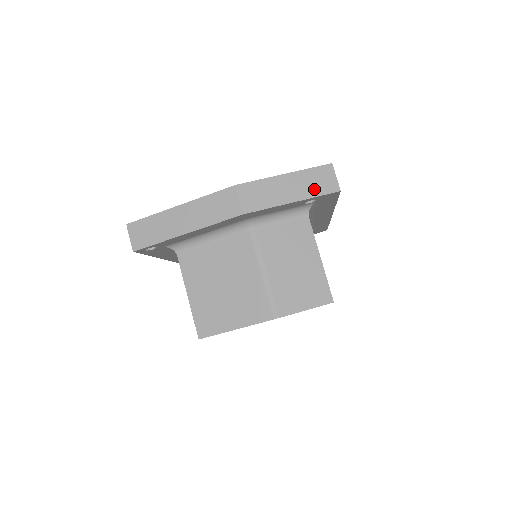
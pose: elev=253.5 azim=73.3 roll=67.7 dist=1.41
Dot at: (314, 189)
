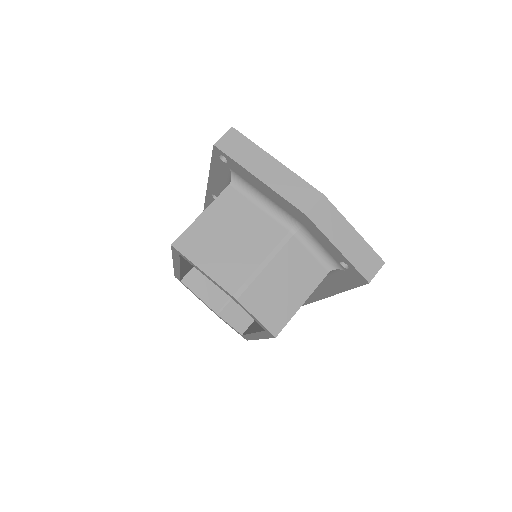
Dot at: (358, 261)
